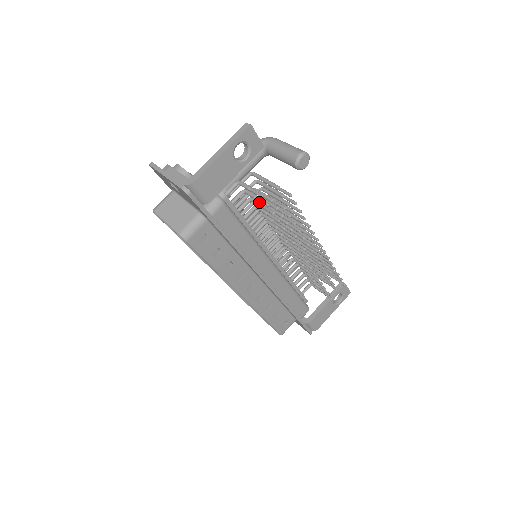
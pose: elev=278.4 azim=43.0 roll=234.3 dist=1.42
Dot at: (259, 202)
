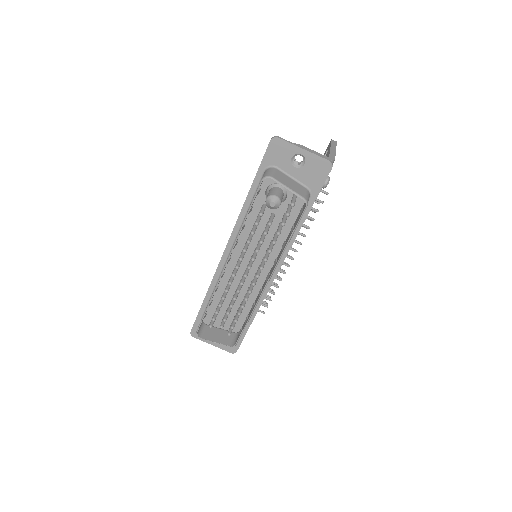
Dot at: occluded
